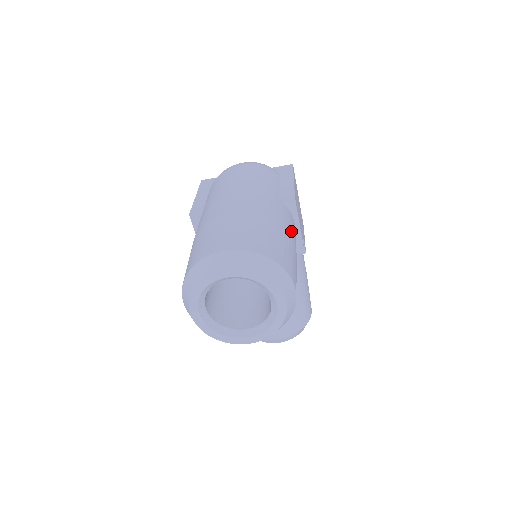
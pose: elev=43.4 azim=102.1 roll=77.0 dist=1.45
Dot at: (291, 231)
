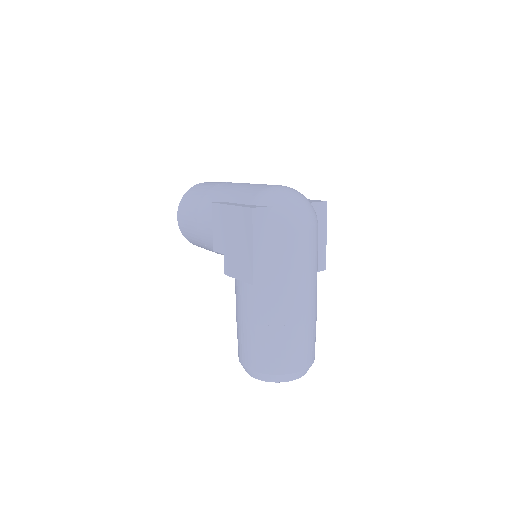
Dot at: occluded
